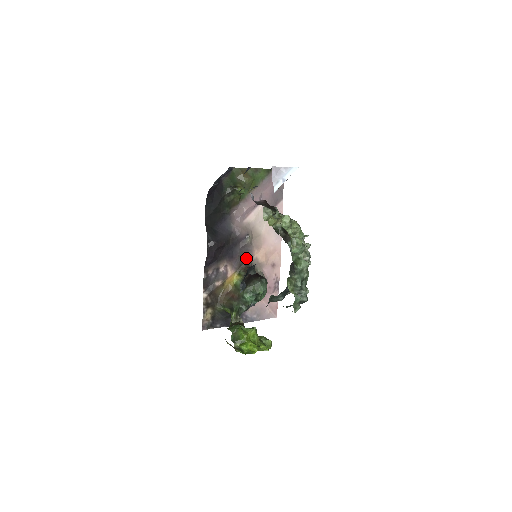
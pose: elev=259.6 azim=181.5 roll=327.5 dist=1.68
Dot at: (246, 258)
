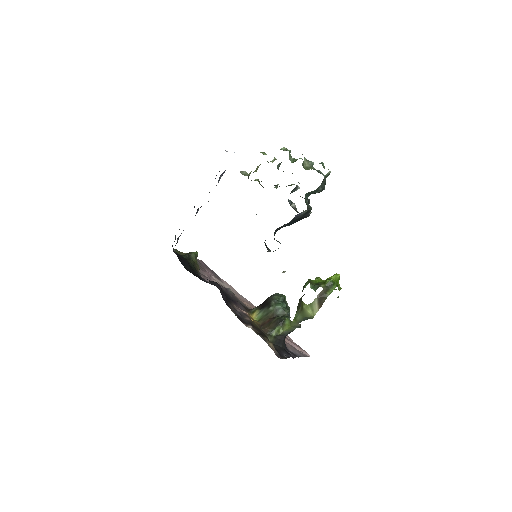
Dot at: occluded
